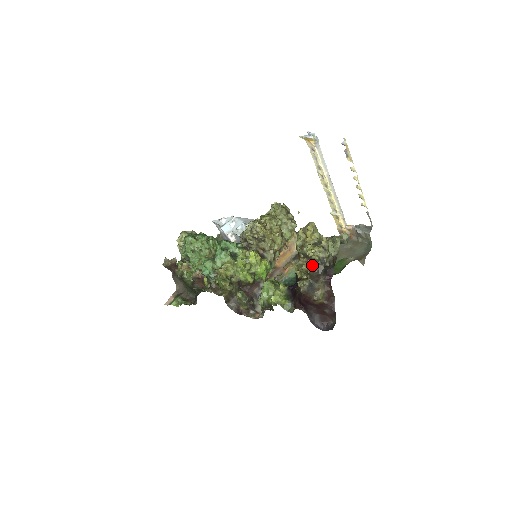
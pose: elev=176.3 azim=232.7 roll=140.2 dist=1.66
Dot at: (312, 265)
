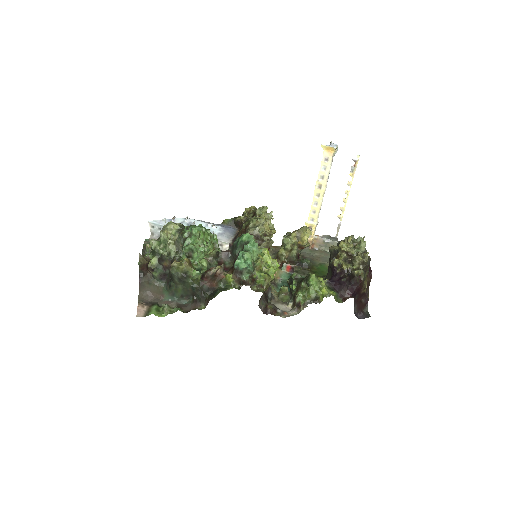
Dot at: (367, 256)
